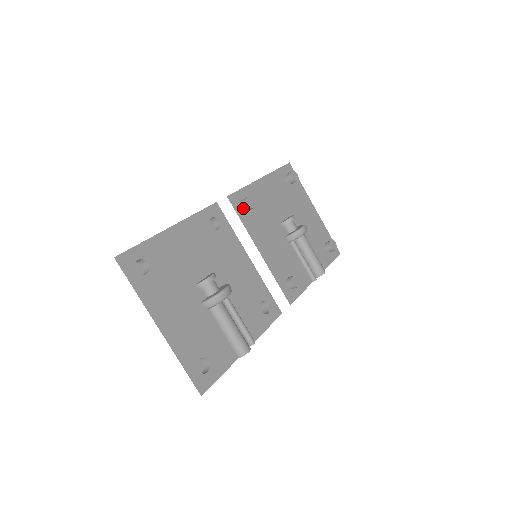
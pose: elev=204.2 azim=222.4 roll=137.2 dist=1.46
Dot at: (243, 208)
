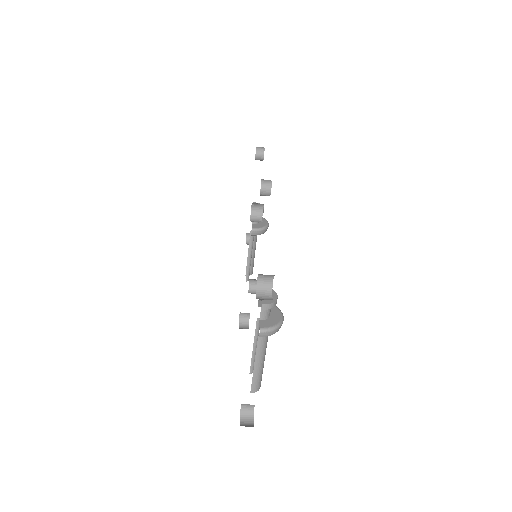
Dot at: (262, 192)
